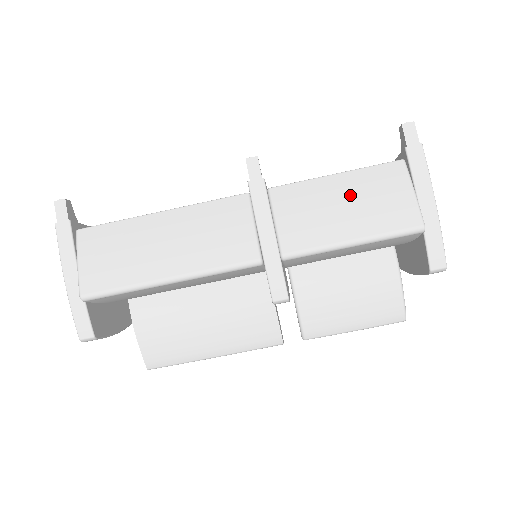
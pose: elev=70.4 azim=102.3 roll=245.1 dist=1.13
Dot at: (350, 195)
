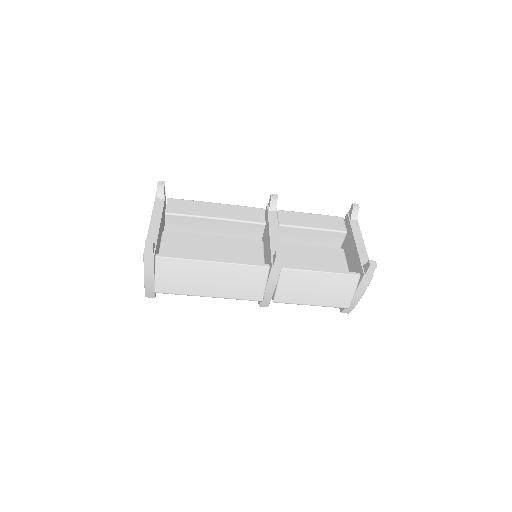
Dot at: (323, 286)
